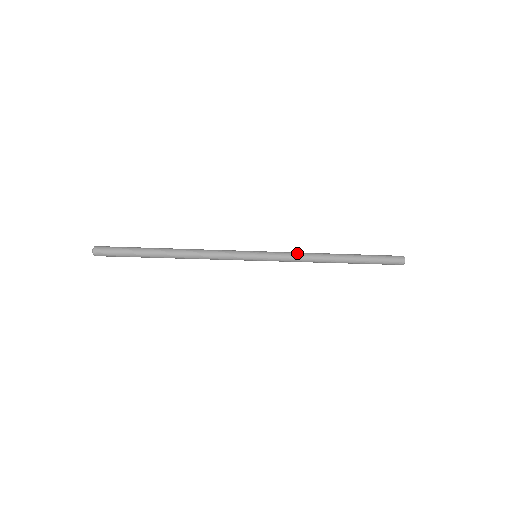
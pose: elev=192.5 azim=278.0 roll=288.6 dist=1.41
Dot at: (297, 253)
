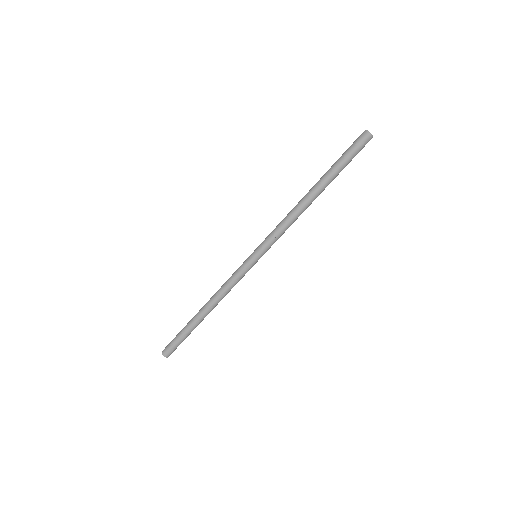
Dot at: occluded
